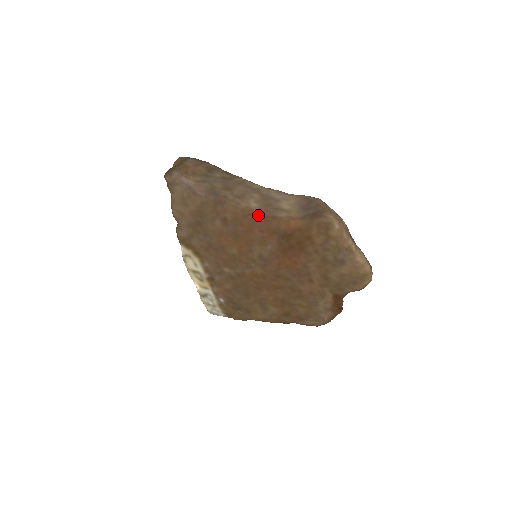
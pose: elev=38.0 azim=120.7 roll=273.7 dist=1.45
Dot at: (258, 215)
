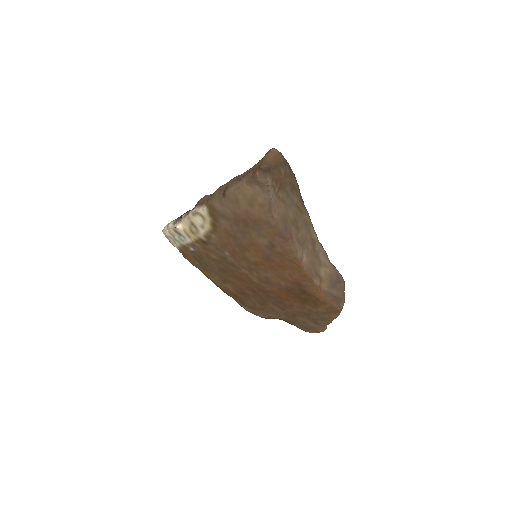
Dot at: (302, 270)
